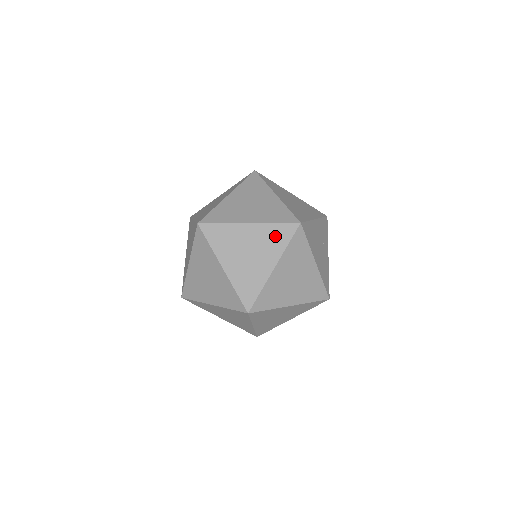
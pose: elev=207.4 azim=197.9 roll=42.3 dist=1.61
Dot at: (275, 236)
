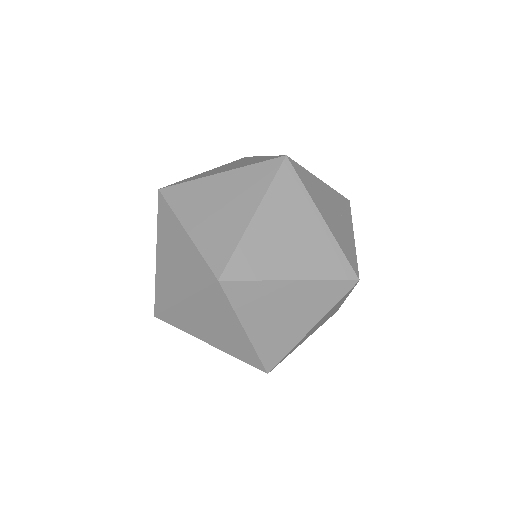
Dot at: (253, 178)
